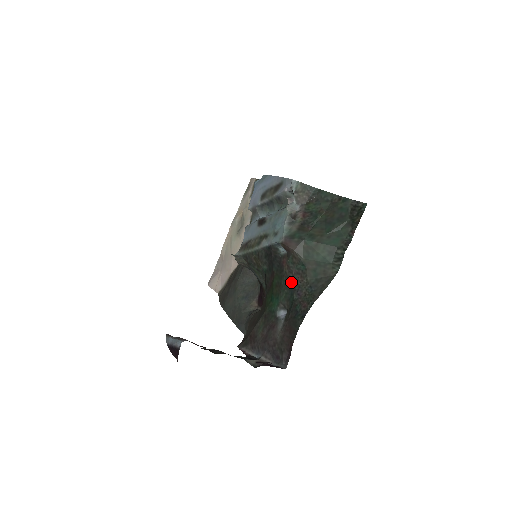
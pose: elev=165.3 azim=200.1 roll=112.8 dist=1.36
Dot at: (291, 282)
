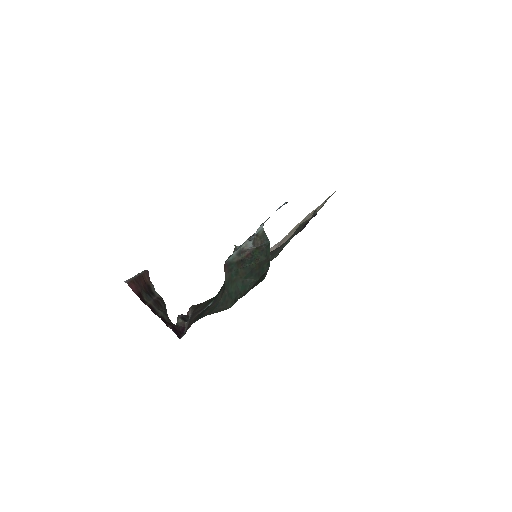
Dot at: (220, 292)
